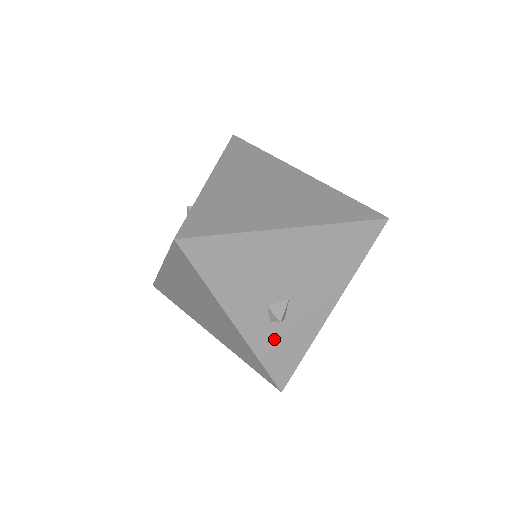
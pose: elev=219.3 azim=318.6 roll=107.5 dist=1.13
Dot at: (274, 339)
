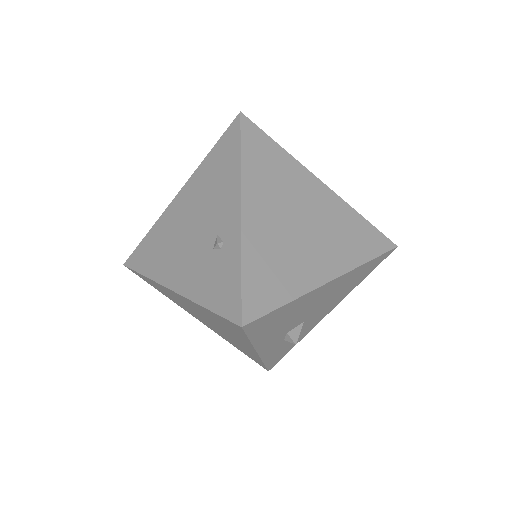
Dot at: (280, 348)
